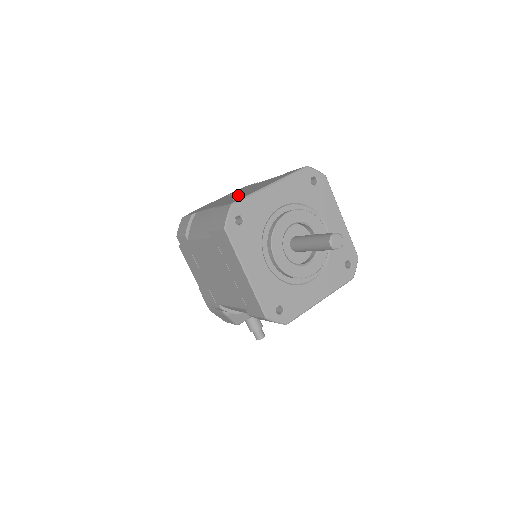
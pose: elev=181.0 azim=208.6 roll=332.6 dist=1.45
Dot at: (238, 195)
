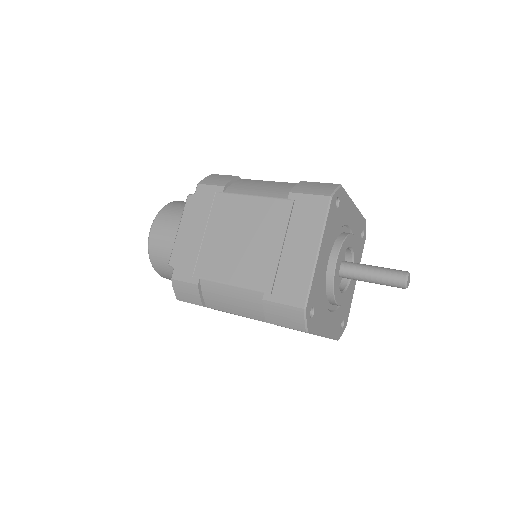
Dot at: (260, 257)
